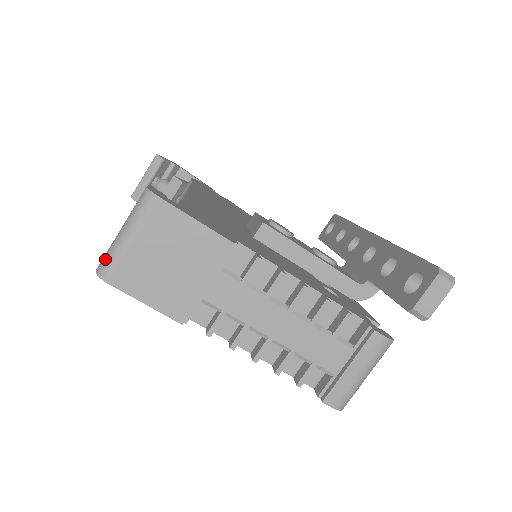
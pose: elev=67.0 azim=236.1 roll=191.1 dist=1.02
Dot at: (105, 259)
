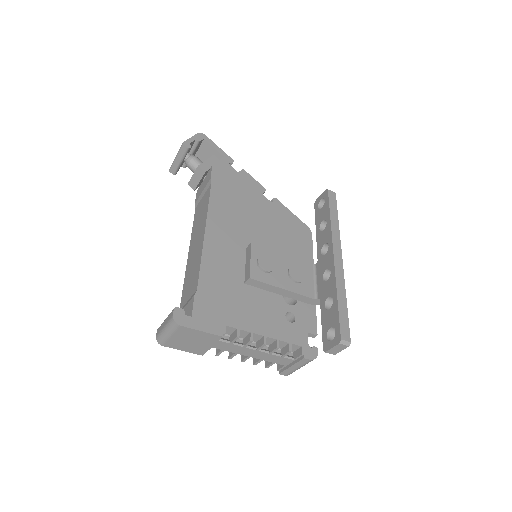
Dot at: (159, 337)
